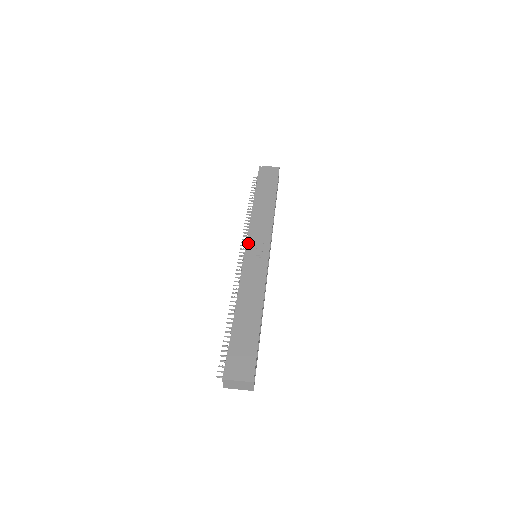
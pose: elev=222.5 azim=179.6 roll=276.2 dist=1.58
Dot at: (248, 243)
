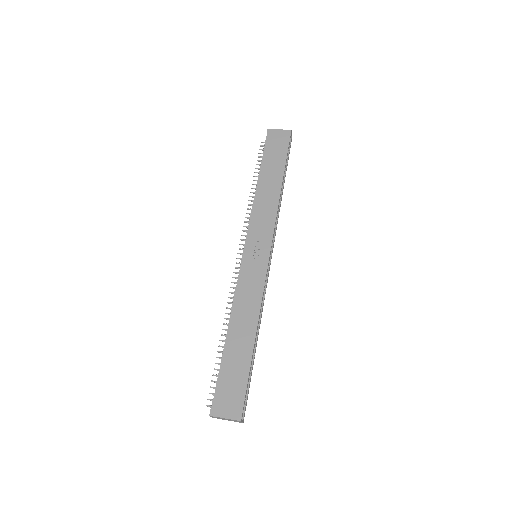
Dot at: (247, 241)
